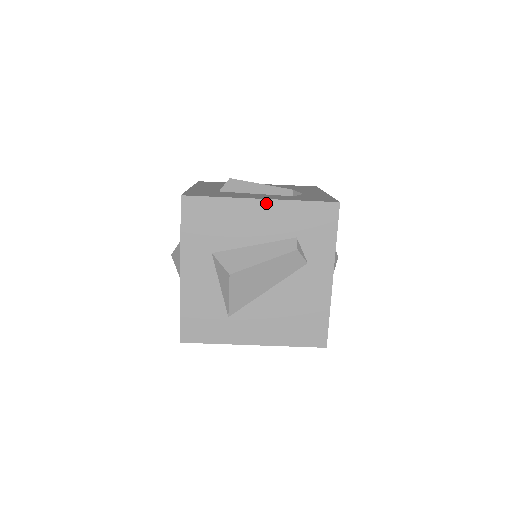
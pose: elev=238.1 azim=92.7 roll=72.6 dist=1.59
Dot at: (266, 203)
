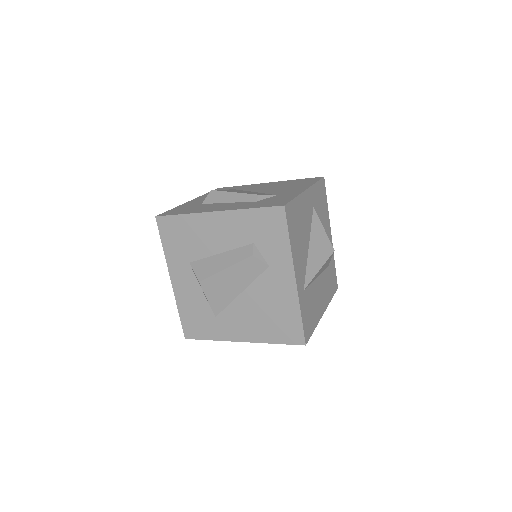
Dot at: (221, 215)
